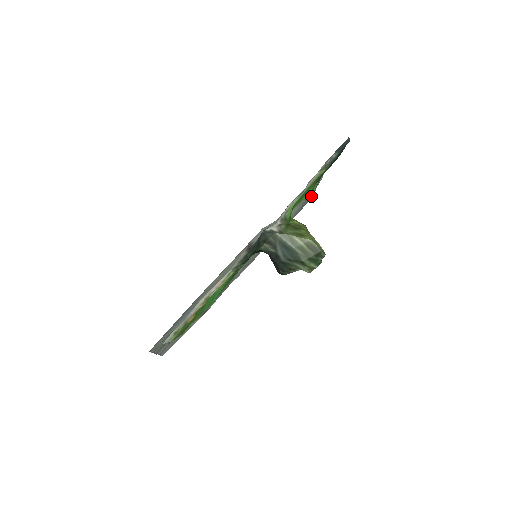
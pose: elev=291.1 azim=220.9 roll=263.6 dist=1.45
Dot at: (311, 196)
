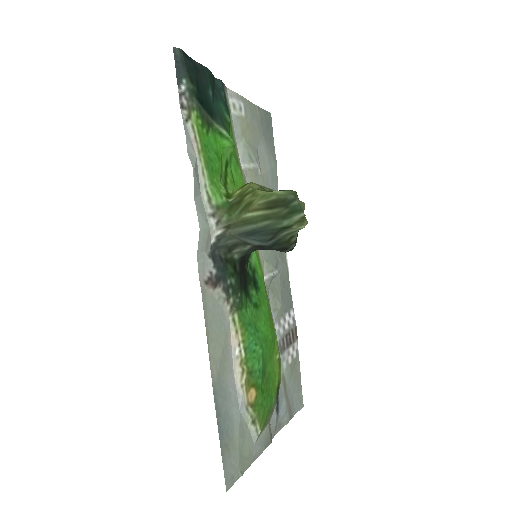
Dot at: (264, 116)
